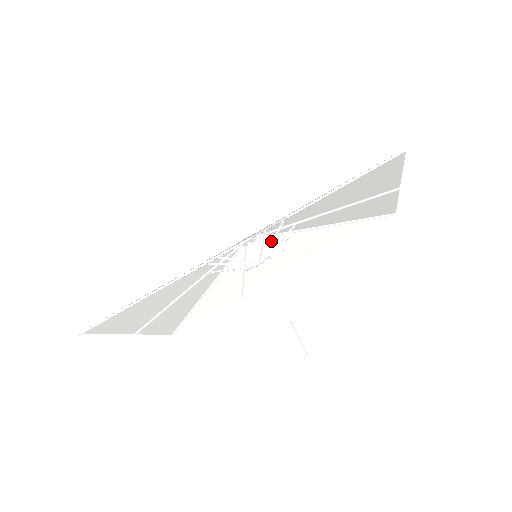
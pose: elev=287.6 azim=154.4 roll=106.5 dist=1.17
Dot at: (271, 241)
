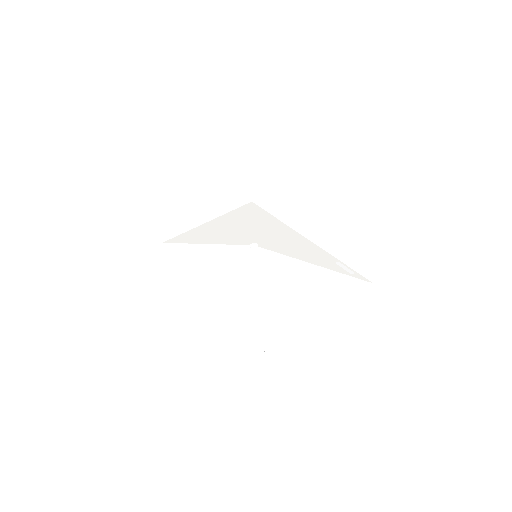
Dot at: occluded
